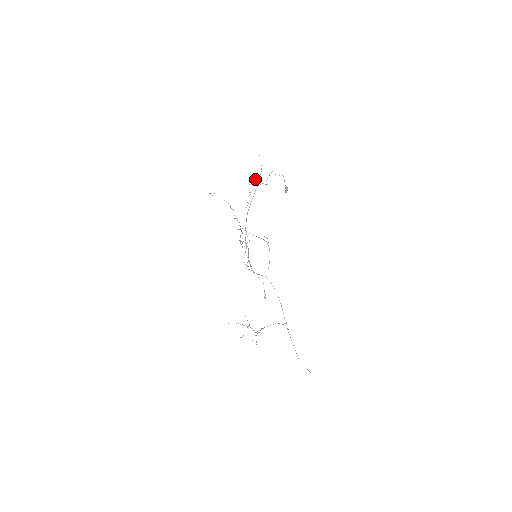
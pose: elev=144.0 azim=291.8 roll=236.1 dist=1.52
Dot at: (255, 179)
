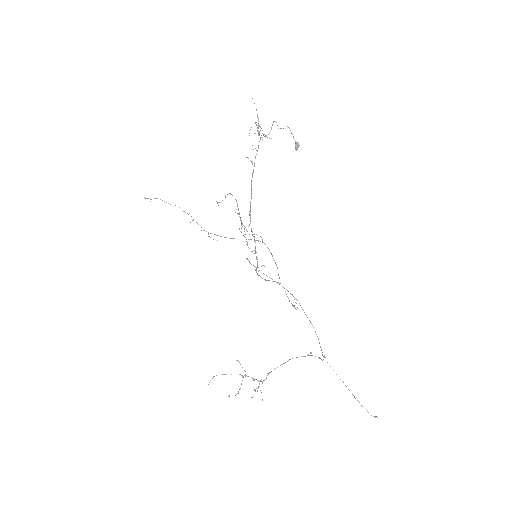
Dot at: occluded
